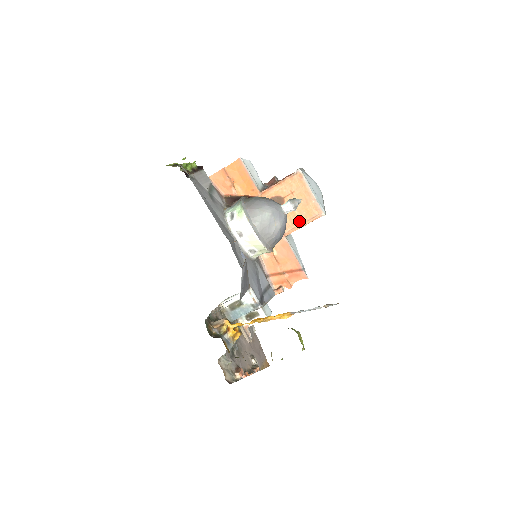
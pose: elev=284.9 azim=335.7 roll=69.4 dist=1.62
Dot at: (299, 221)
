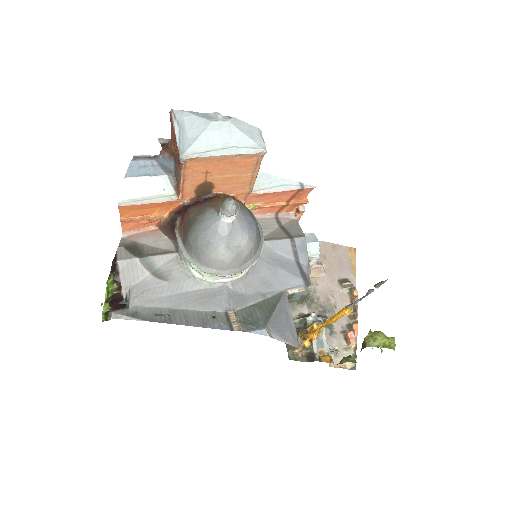
Dot at: (247, 176)
